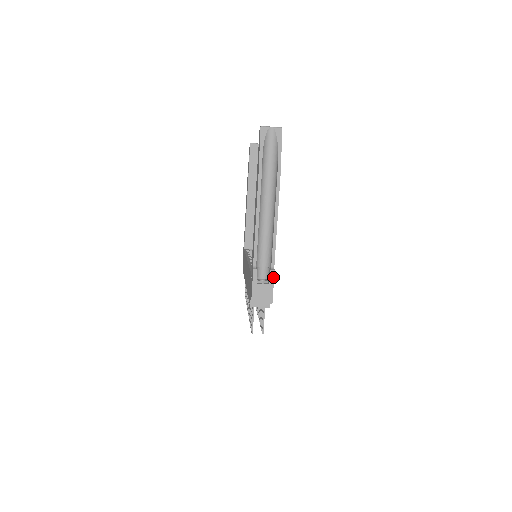
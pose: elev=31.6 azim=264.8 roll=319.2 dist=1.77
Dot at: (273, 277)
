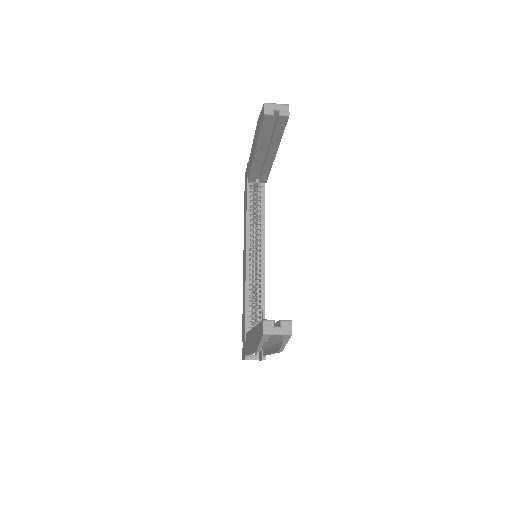
Dot at: occluded
